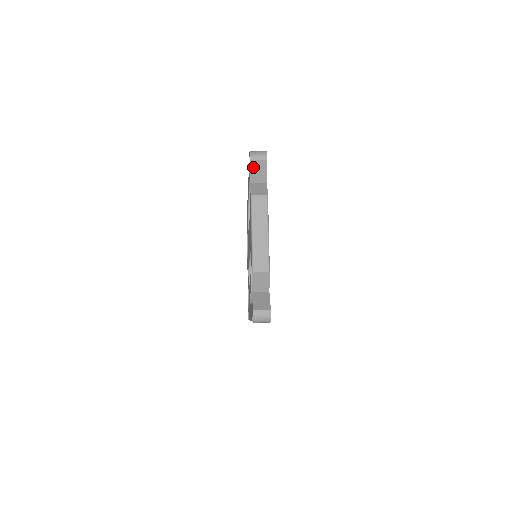
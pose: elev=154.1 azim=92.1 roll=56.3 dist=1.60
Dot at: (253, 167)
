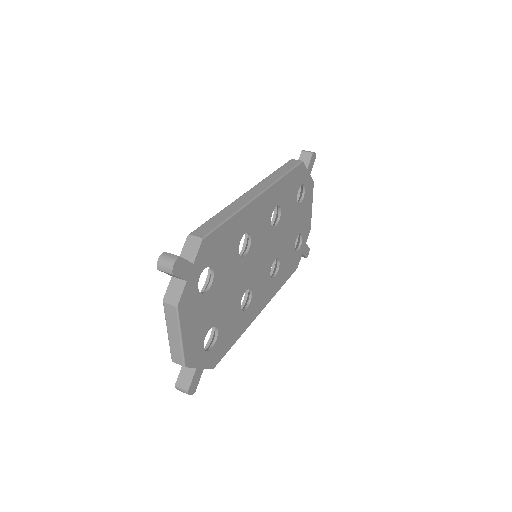
Dot at: occluded
